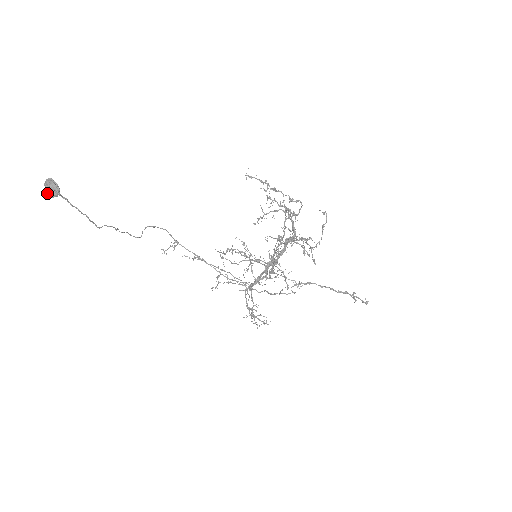
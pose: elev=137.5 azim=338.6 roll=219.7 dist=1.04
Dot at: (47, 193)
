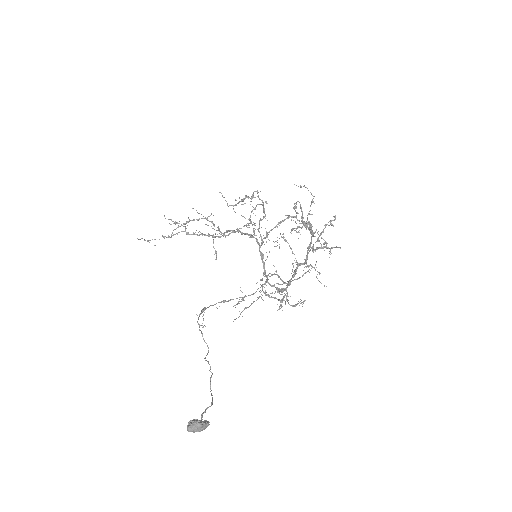
Dot at: occluded
